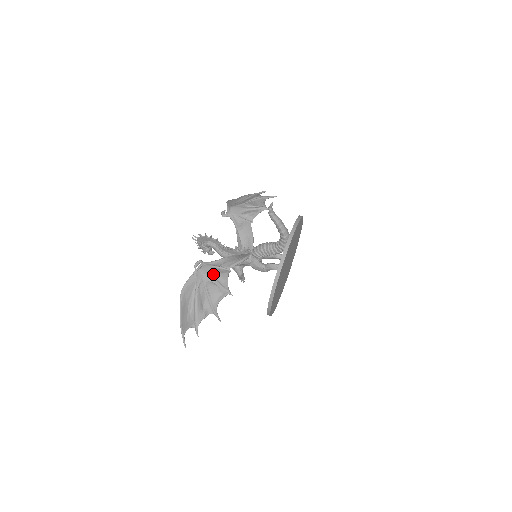
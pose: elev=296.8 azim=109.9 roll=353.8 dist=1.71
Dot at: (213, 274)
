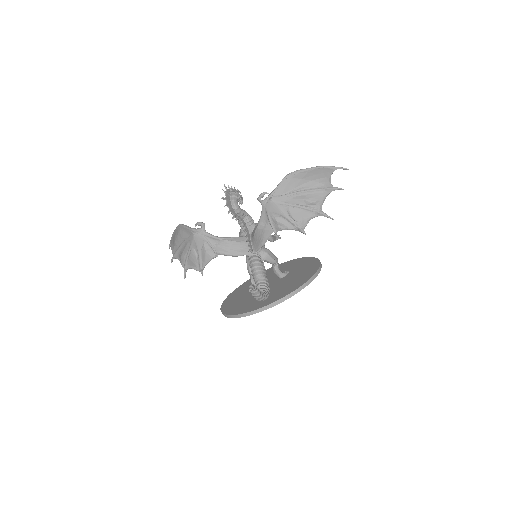
Dot at: (201, 248)
